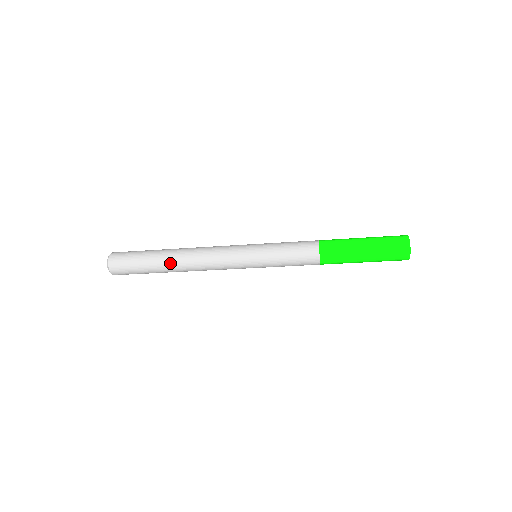
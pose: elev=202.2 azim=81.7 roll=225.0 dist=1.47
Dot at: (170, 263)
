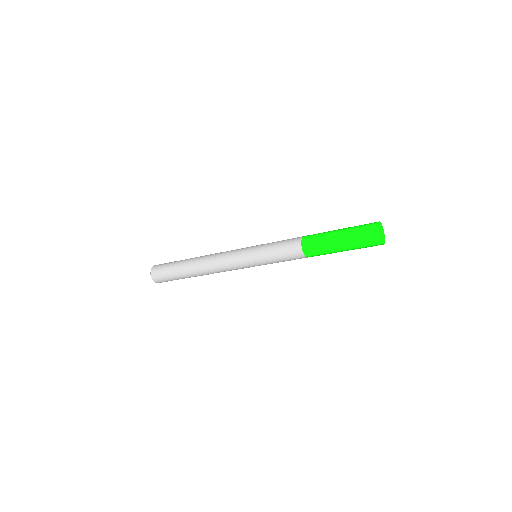
Dot at: (192, 270)
